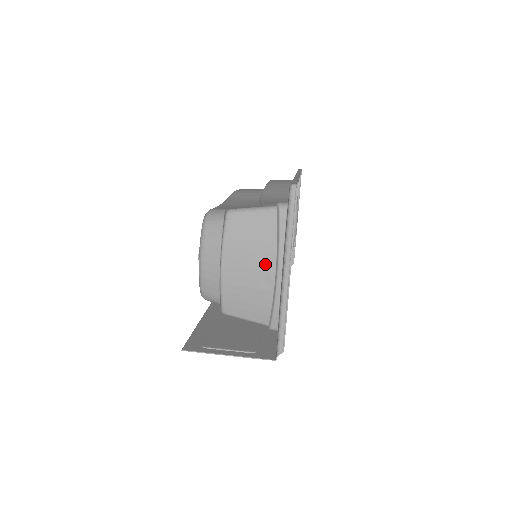
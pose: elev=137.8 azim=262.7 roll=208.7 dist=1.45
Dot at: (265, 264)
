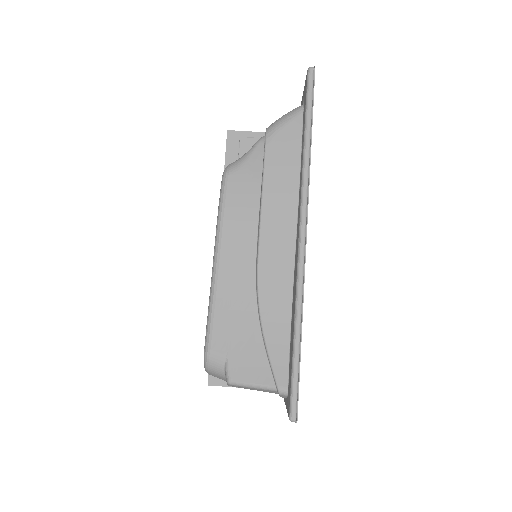
Dot at: occluded
